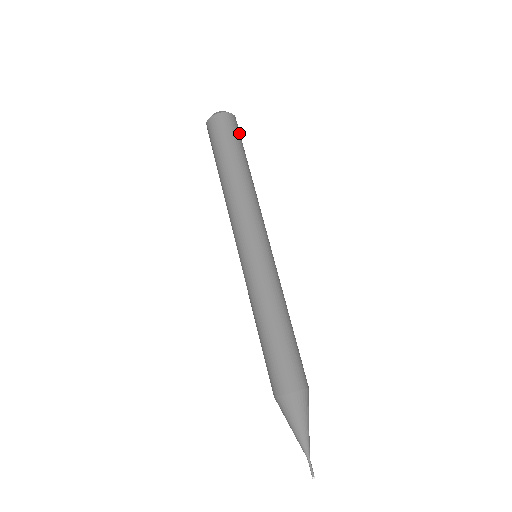
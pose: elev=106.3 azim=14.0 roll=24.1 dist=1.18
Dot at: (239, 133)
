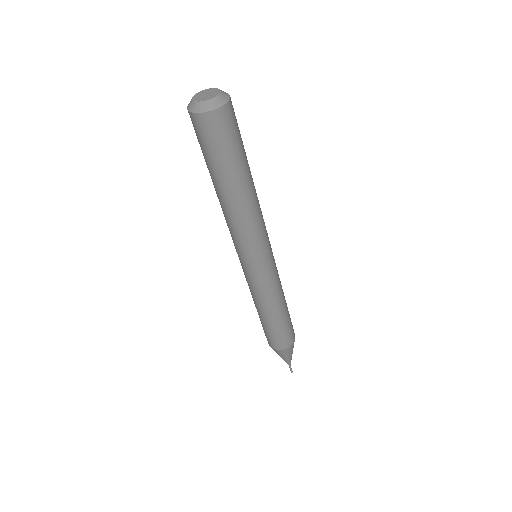
Dot at: occluded
